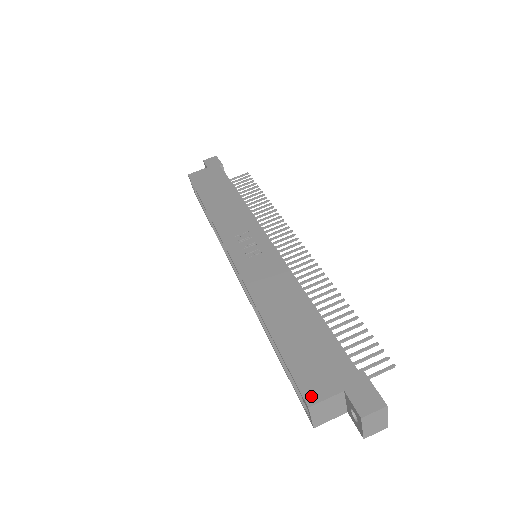
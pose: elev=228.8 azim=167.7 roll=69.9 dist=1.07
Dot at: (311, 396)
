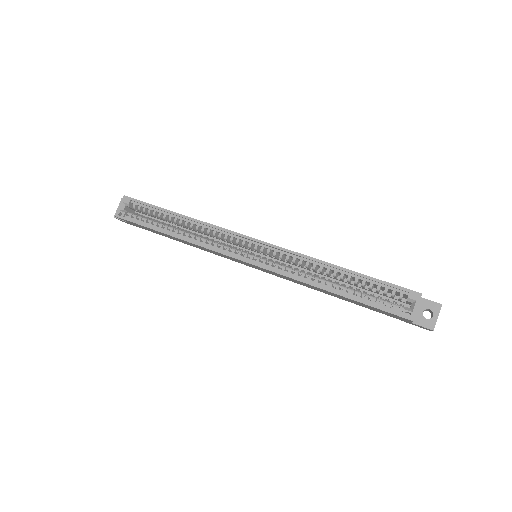
Dot at: (415, 292)
